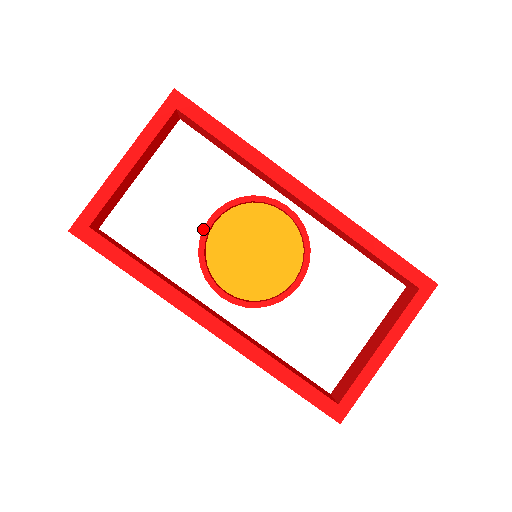
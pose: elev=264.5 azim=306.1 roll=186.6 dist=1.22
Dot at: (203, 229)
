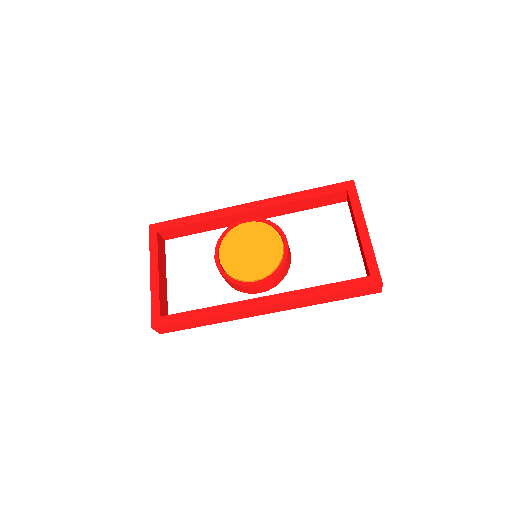
Dot at: (216, 265)
